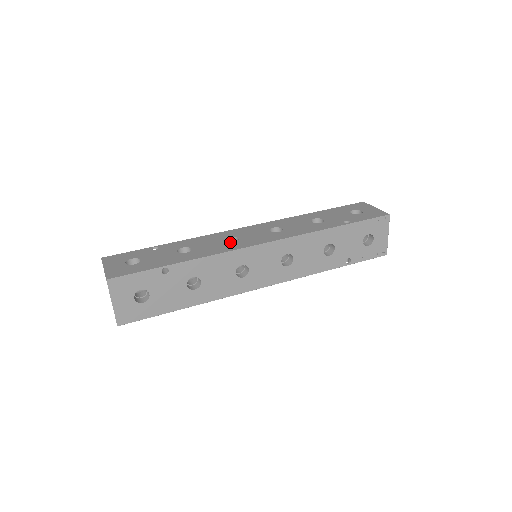
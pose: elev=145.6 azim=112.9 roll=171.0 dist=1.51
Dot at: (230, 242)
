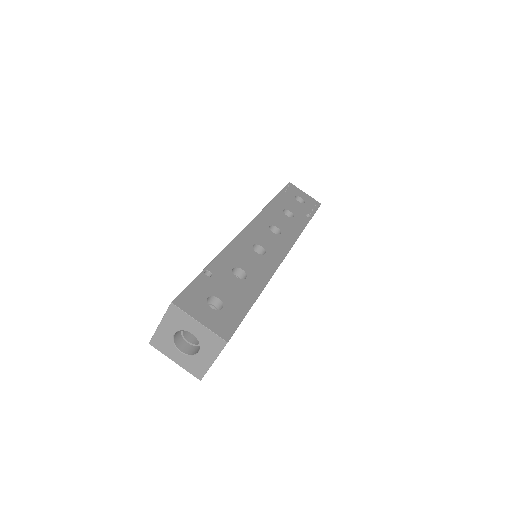
Dot at: occluded
